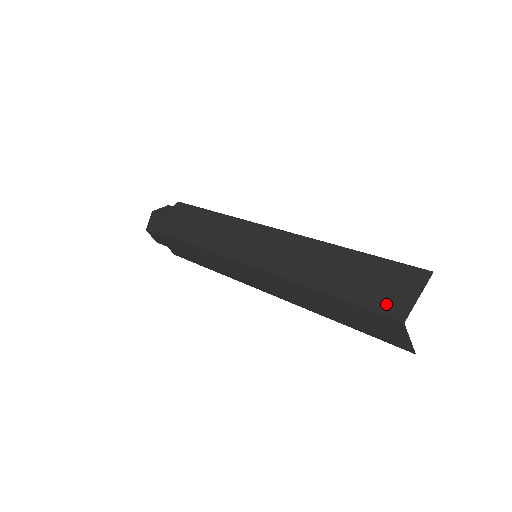
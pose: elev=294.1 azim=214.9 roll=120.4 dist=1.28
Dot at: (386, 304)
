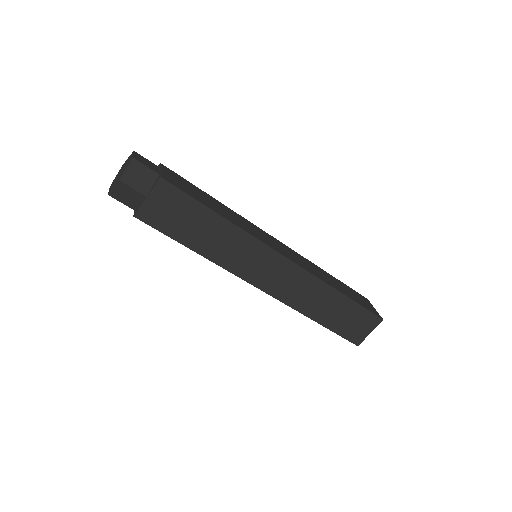
Dot at: (353, 336)
